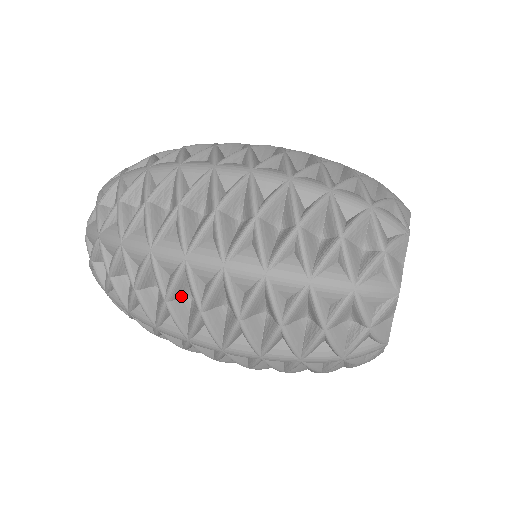
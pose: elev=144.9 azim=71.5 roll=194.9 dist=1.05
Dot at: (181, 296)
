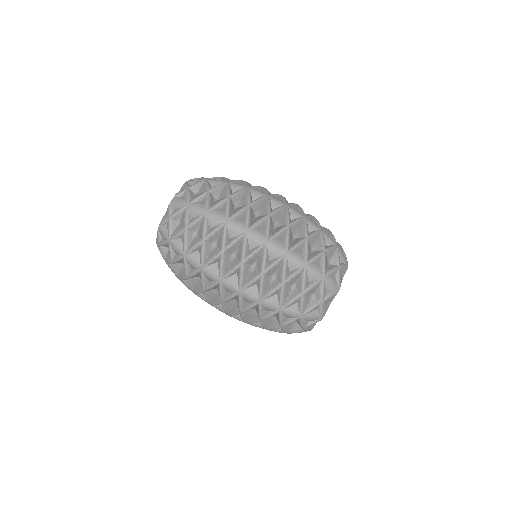
Dot at: occluded
